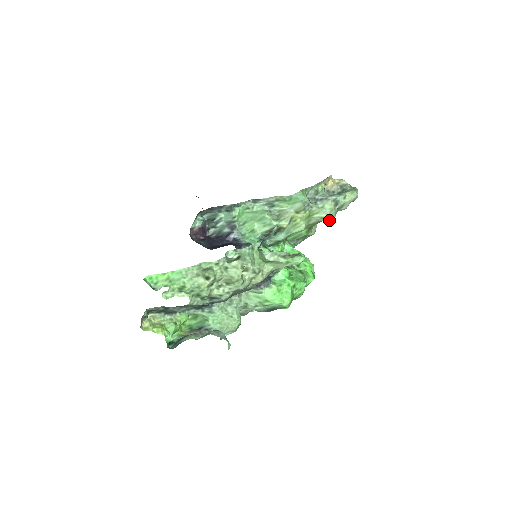
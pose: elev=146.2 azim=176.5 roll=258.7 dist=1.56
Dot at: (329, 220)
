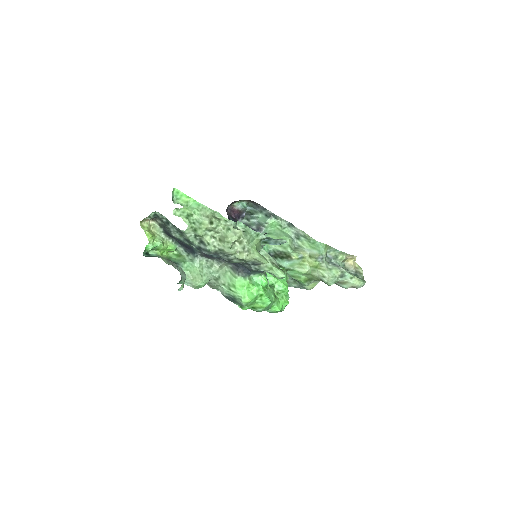
Dot at: (327, 282)
